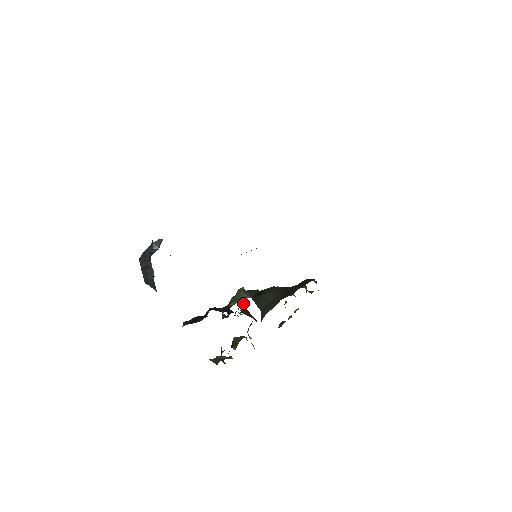
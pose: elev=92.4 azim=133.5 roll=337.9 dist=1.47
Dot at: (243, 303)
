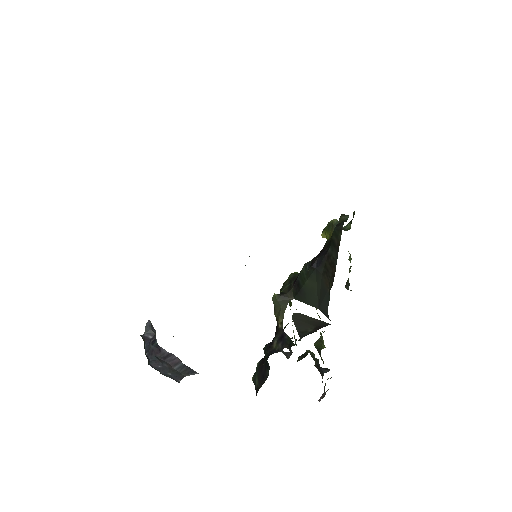
Dot at: occluded
